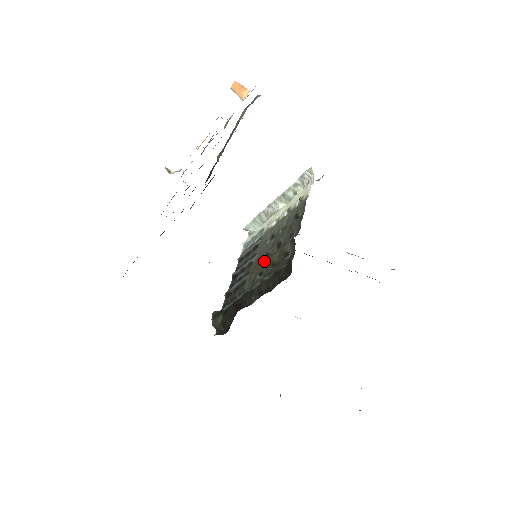
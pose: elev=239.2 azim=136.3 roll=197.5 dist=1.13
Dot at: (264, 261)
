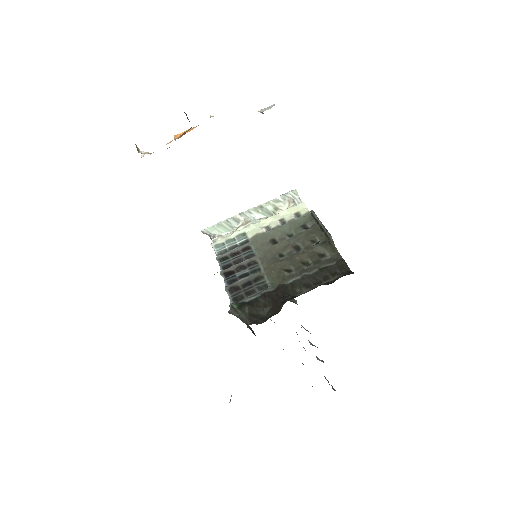
Dot at: (286, 260)
